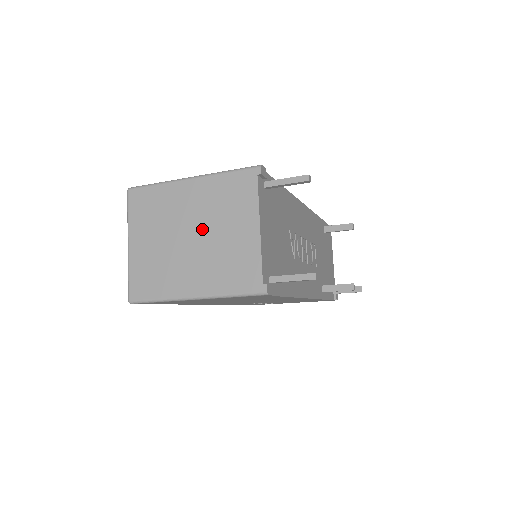
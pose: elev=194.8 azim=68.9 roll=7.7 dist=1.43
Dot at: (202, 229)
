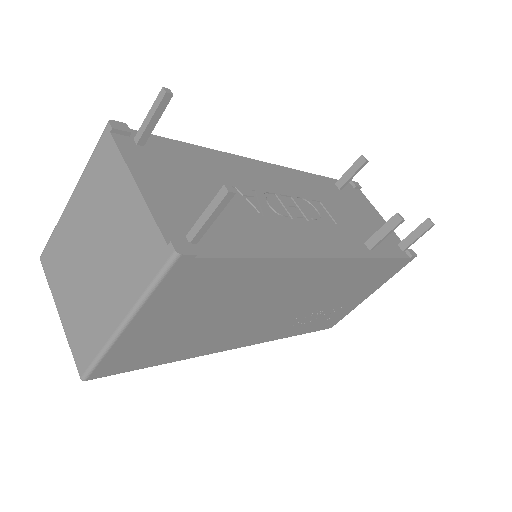
Dot at: (97, 238)
